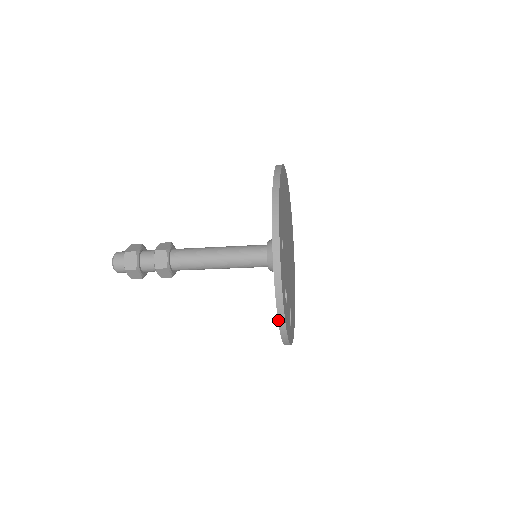
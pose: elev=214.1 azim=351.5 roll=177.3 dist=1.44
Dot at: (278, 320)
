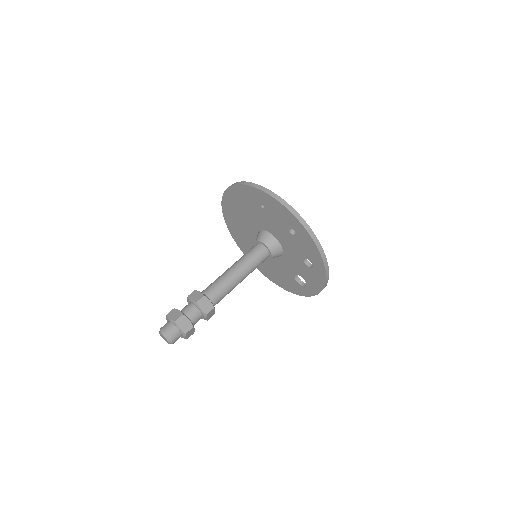
Dot at: (326, 275)
